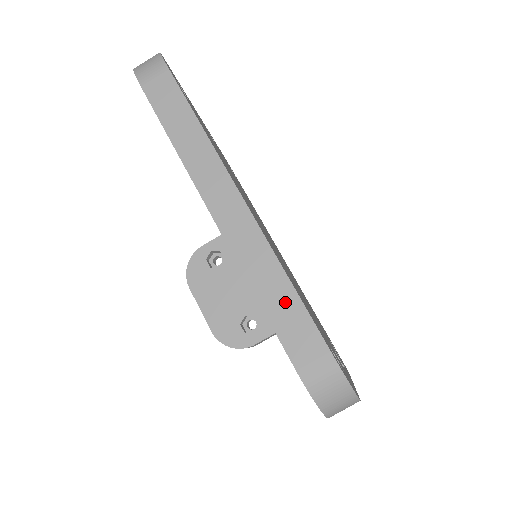
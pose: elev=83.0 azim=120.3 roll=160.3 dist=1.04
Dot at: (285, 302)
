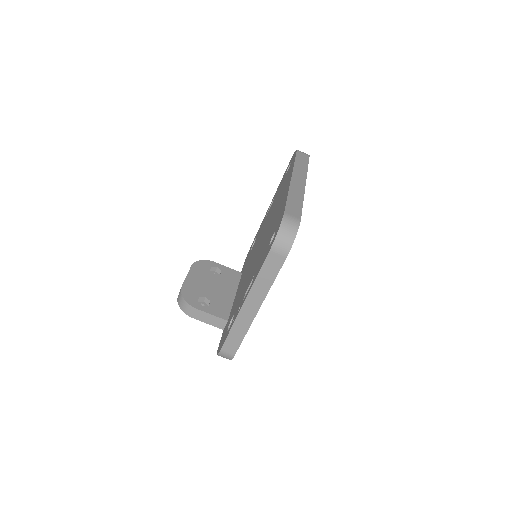
Dot at: (297, 203)
